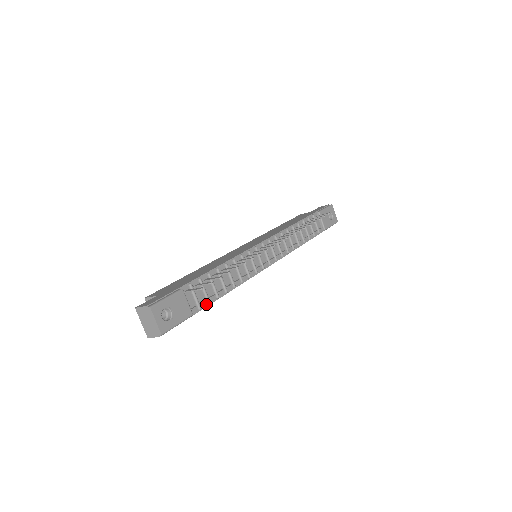
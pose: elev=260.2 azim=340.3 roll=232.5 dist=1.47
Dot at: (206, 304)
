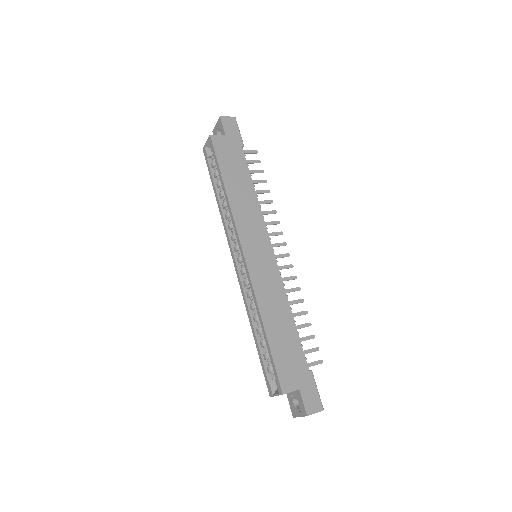
Dot at: occluded
